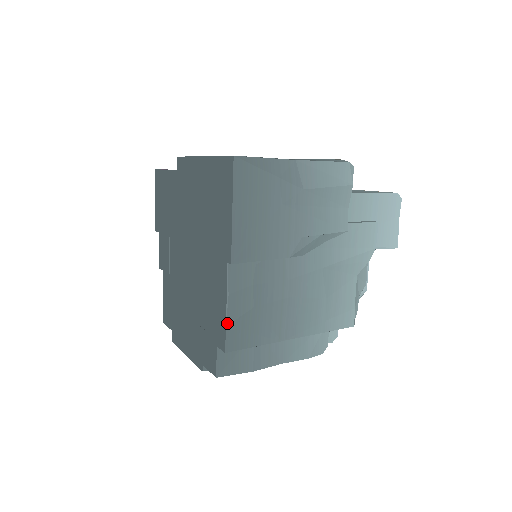
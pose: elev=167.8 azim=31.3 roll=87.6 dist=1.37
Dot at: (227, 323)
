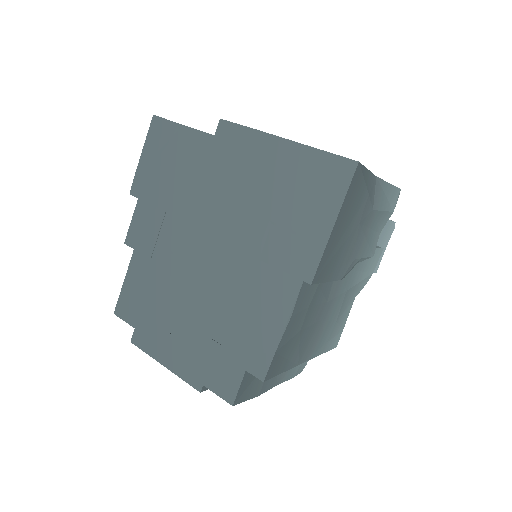
Dot at: (277, 349)
